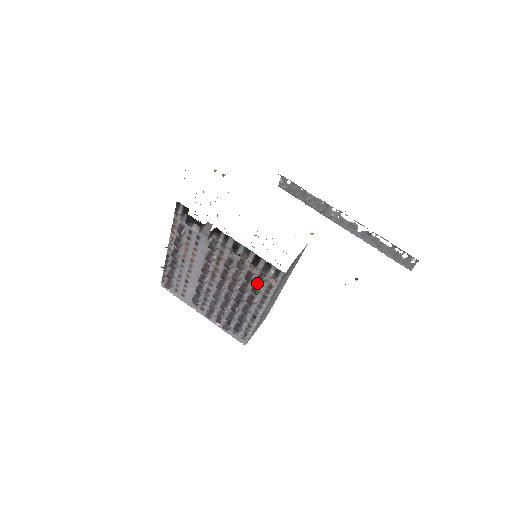
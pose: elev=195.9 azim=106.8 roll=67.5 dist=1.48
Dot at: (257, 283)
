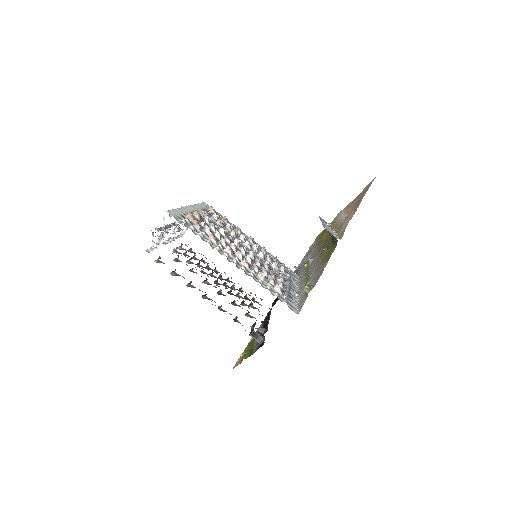
Dot at: (248, 294)
